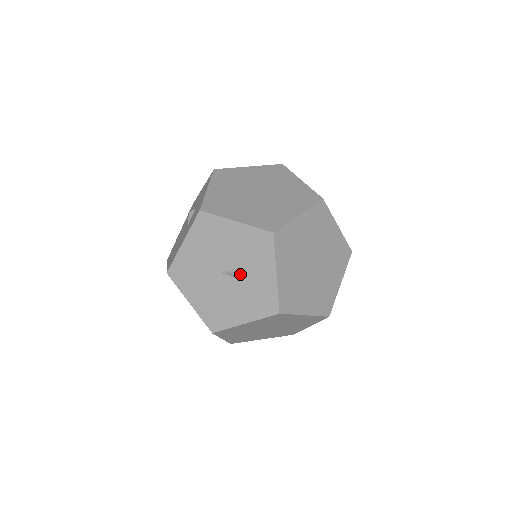
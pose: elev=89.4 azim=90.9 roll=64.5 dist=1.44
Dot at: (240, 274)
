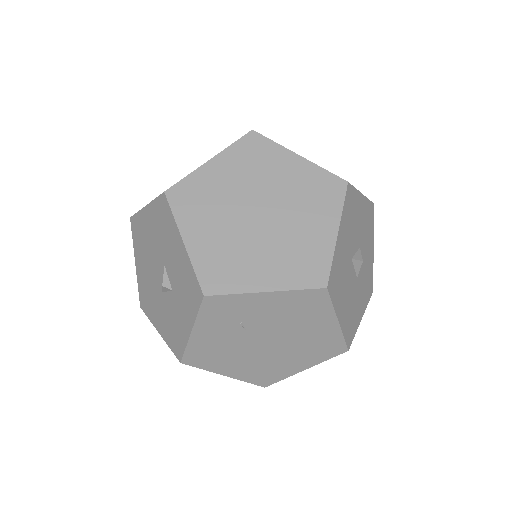
Dot at: occluded
